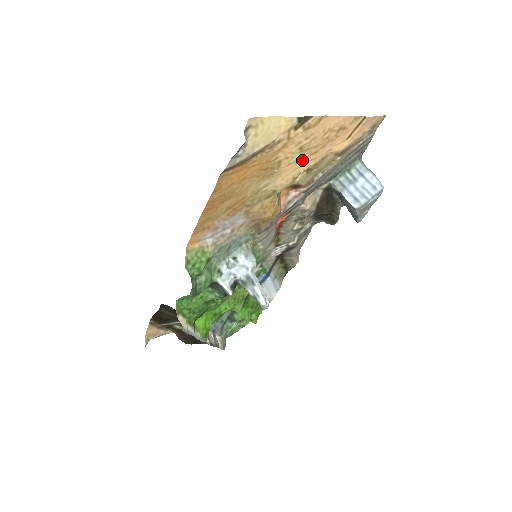
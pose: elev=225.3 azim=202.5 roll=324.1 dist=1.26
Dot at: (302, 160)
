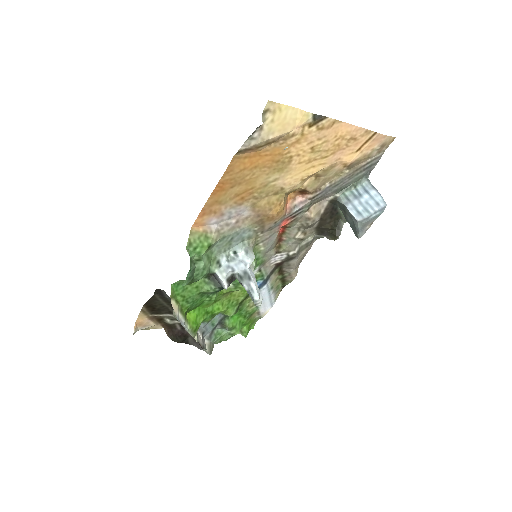
Dot at: (312, 162)
